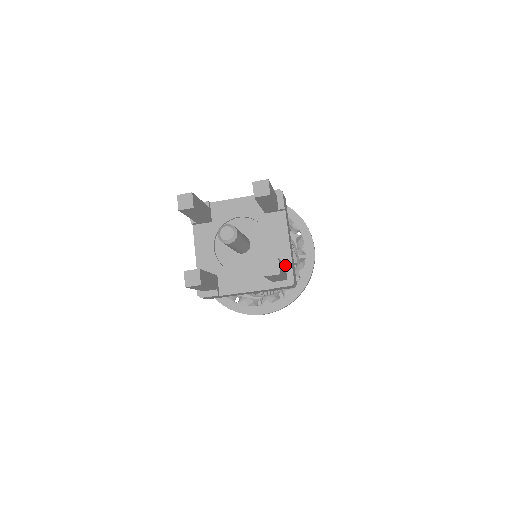
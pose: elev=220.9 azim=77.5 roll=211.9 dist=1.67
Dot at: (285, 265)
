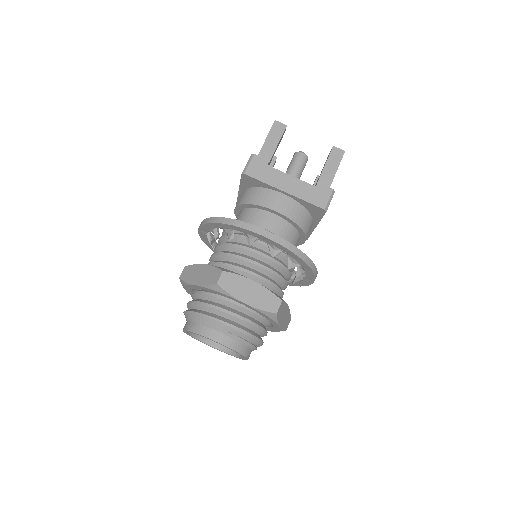
Dot at: occluded
